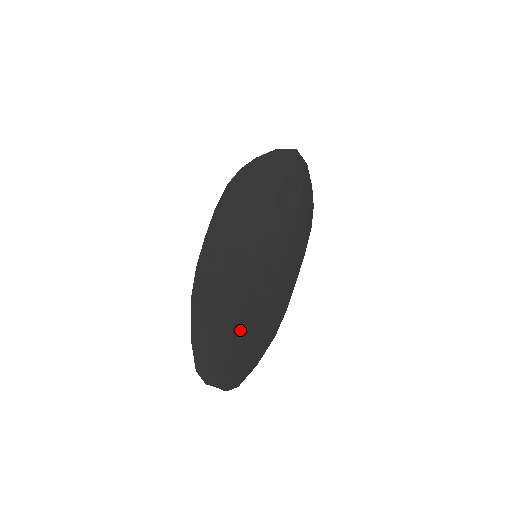
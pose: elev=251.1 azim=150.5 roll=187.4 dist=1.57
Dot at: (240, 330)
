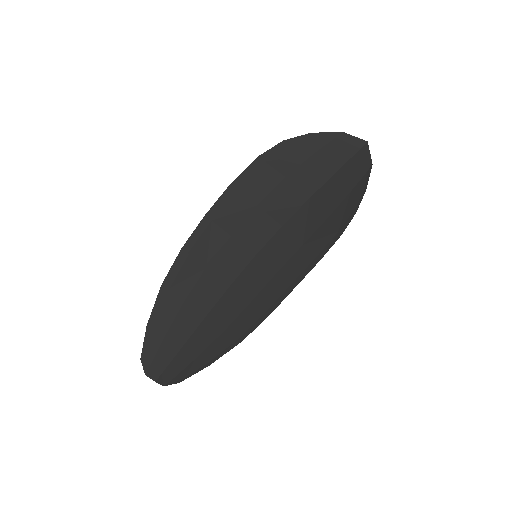
Dot at: (203, 331)
